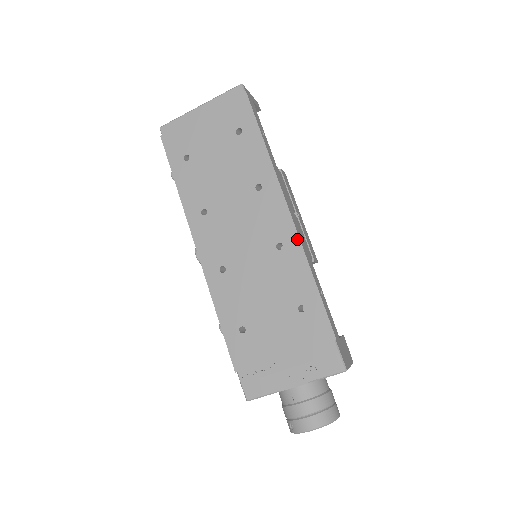
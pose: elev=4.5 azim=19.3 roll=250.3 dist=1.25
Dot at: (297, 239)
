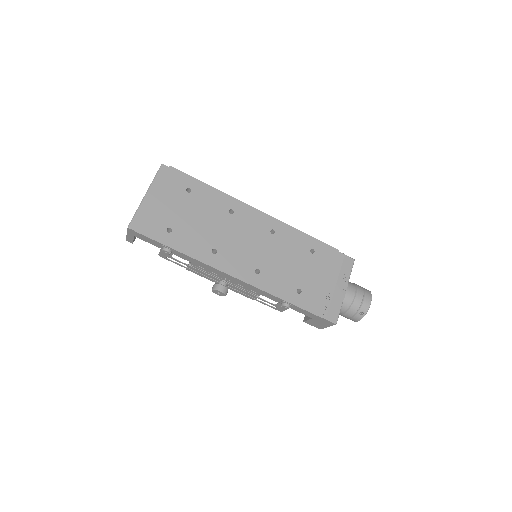
Dot at: (277, 221)
